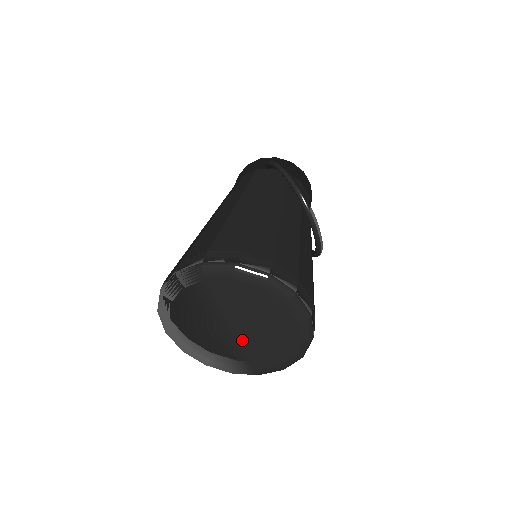
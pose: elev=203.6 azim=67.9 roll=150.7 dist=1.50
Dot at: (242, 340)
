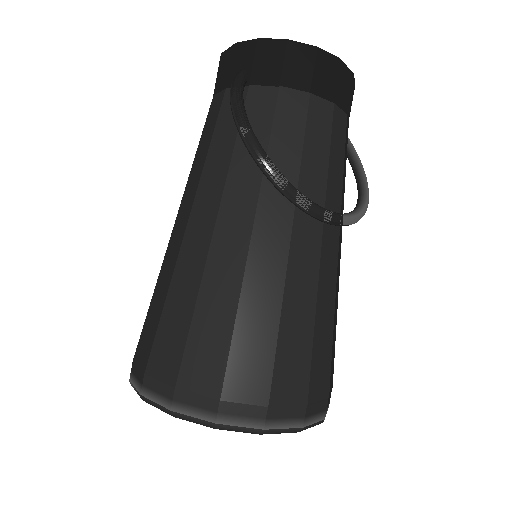
Dot at: occluded
